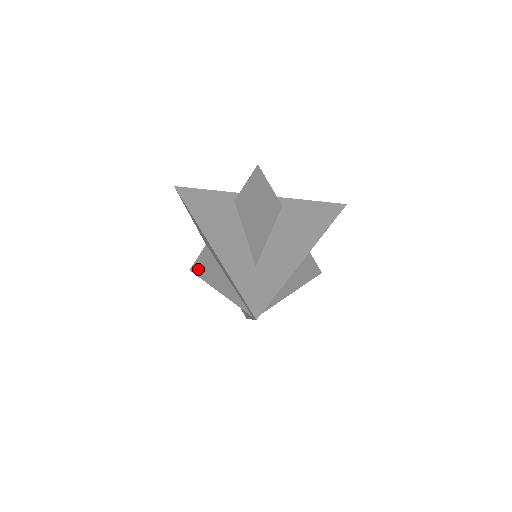
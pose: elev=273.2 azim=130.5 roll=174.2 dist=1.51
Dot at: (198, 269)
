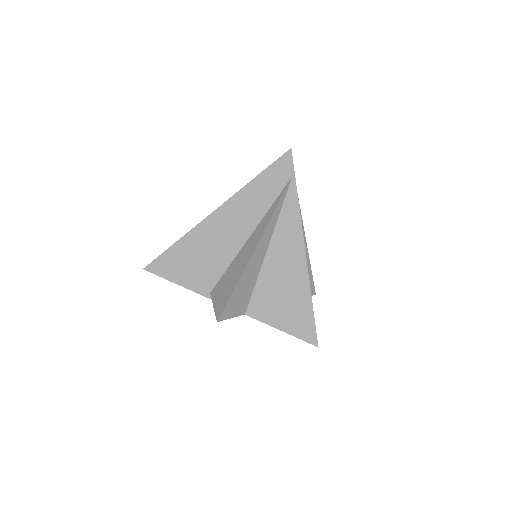
Dot at: (224, 299)
